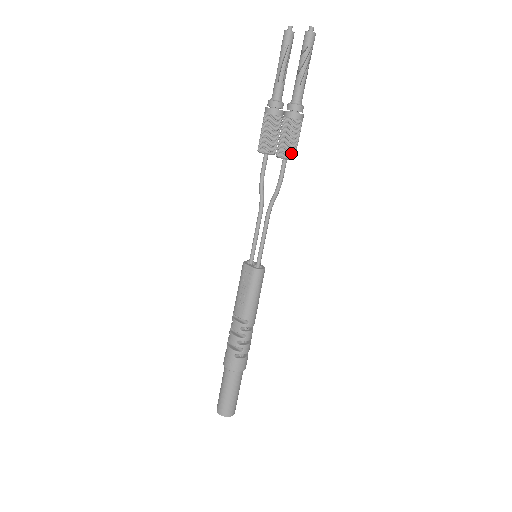
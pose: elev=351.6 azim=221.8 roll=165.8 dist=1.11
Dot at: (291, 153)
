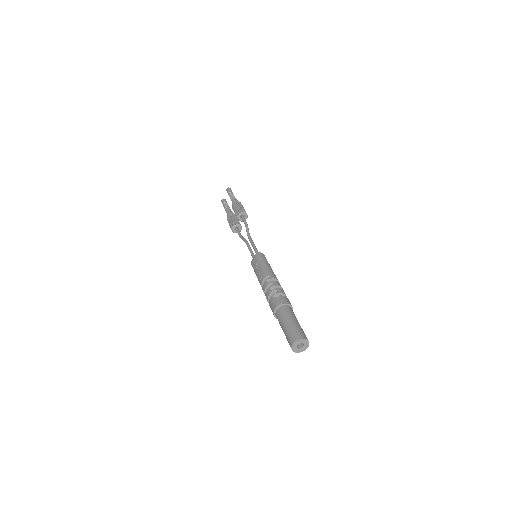
Dot at: (242, 211)
